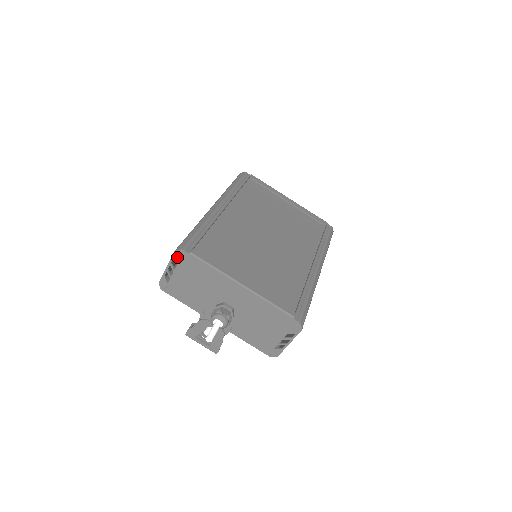
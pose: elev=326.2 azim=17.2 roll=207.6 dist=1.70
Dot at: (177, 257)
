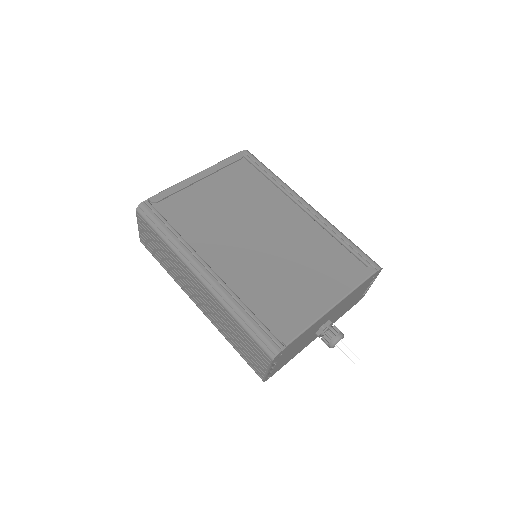
Dot at: (276, 360)
